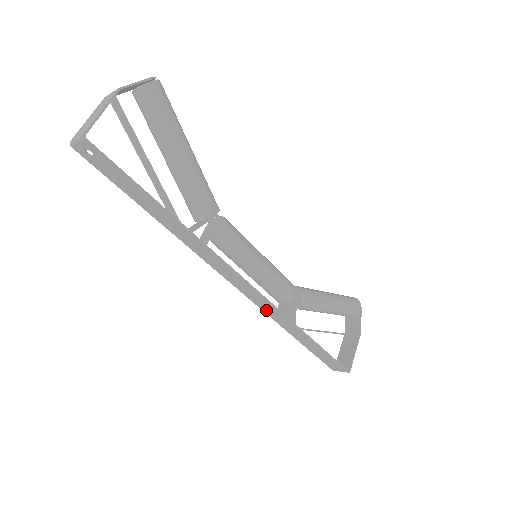
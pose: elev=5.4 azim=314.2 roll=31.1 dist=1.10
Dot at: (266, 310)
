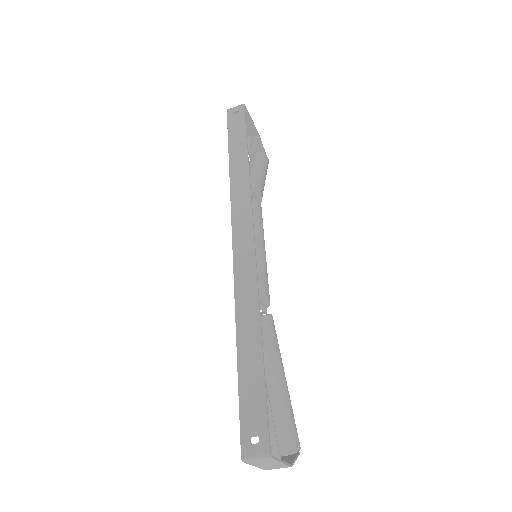
Dot at: (240, 280)
